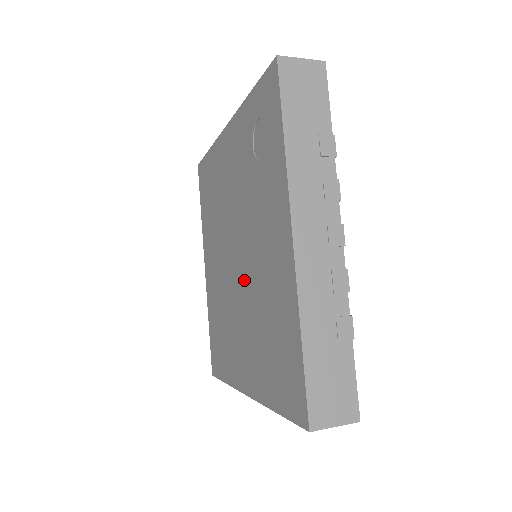
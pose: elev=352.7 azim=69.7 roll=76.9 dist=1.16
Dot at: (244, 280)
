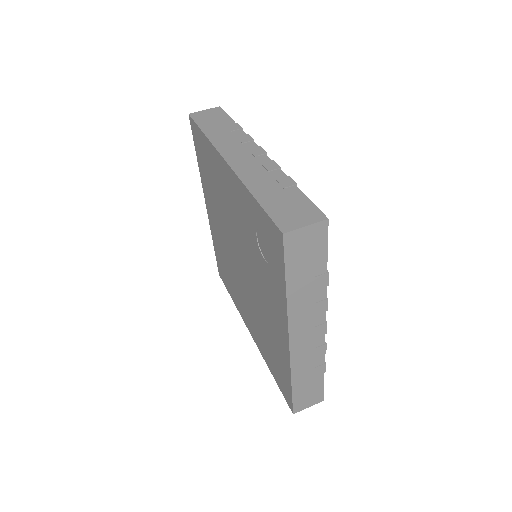
Dot at: (248, 287)
